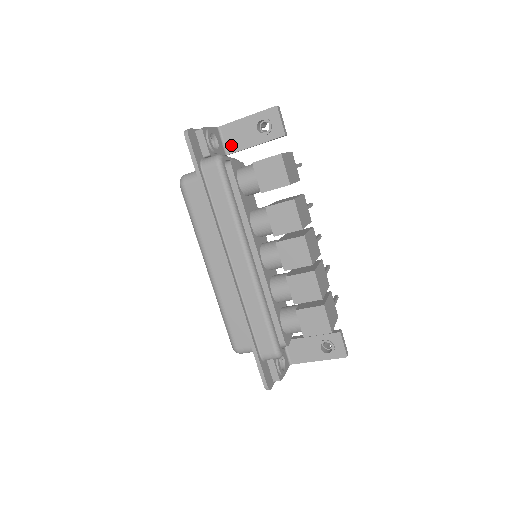
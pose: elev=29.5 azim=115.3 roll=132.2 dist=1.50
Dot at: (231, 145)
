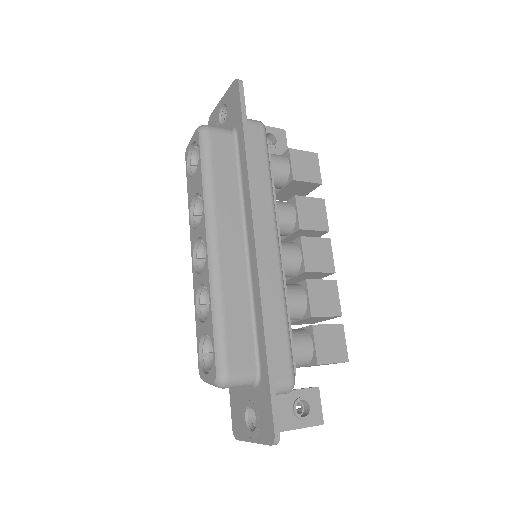
Dot at: occluded
